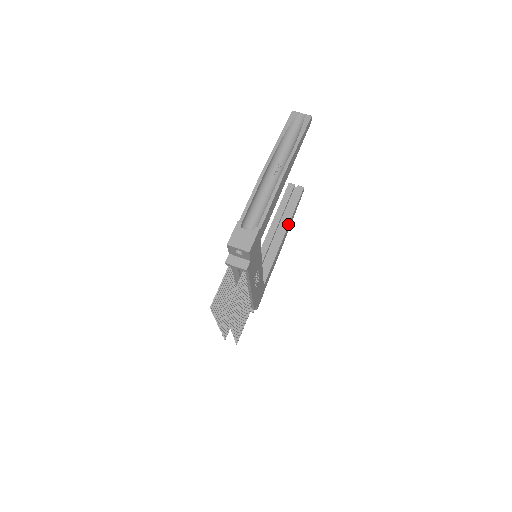
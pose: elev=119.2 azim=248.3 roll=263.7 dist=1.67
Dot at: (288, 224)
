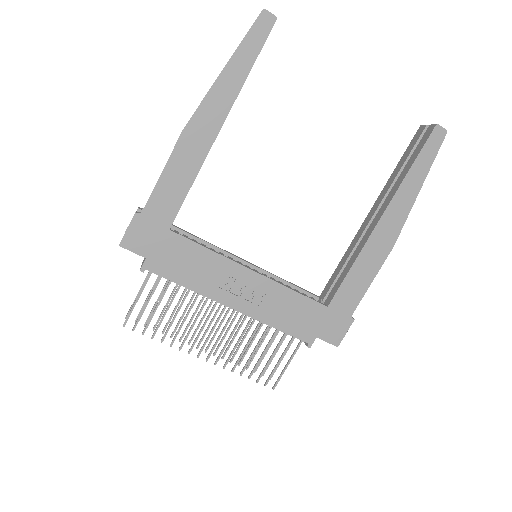
Dot at: (390, 200)
